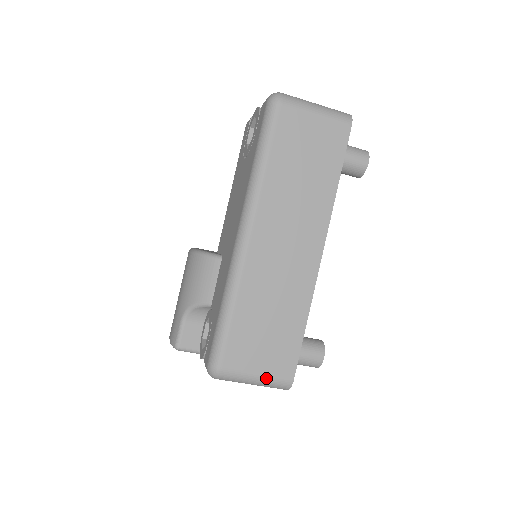
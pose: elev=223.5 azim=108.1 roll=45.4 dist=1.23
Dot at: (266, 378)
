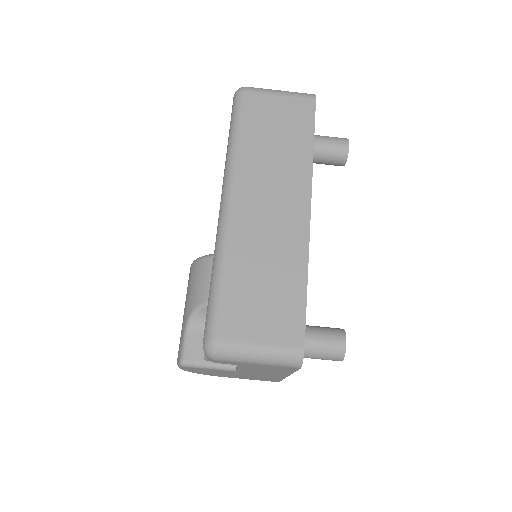
Dot at: (271, 348)
